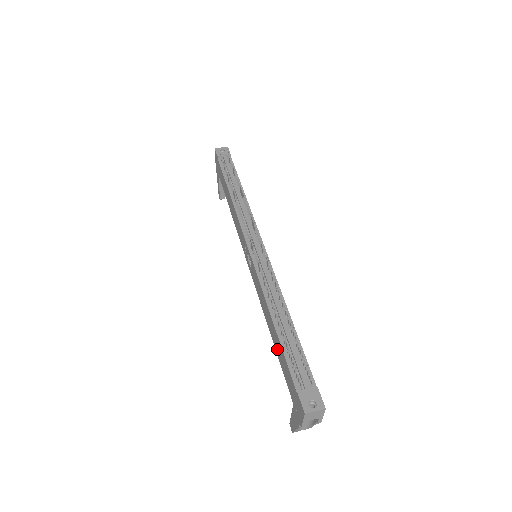
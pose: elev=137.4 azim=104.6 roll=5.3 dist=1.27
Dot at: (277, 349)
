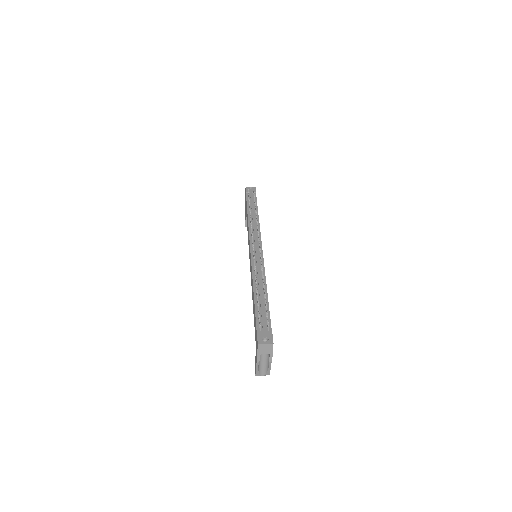
Dot at: occluded
